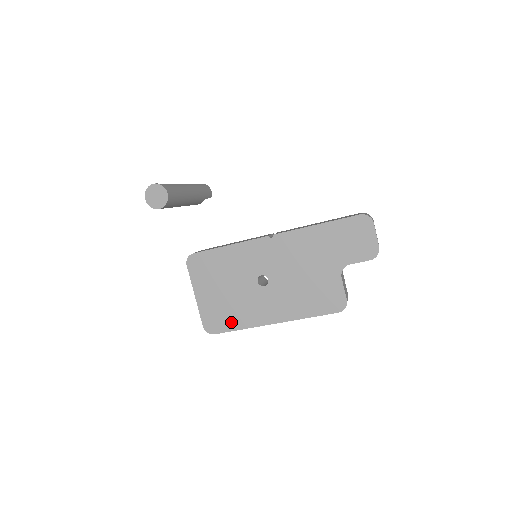
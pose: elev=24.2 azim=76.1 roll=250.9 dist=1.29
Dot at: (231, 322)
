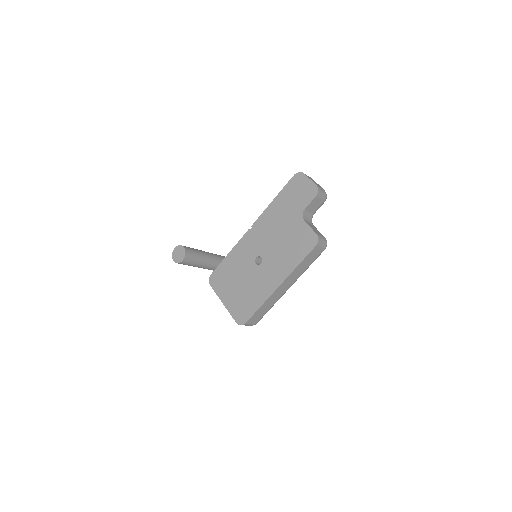
Dot at: (252, 306)
